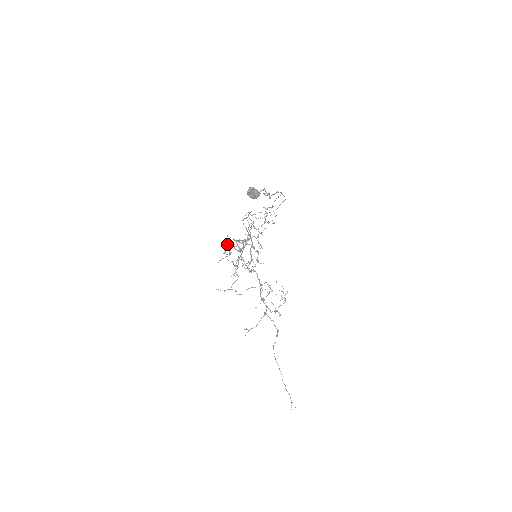
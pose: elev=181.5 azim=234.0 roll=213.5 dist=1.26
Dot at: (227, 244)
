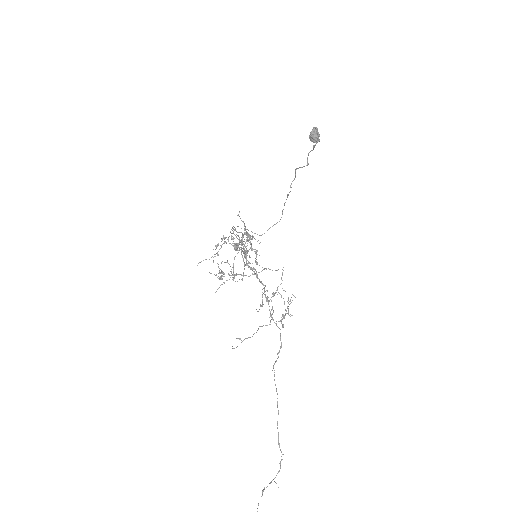
Dot at: (223, 235)
